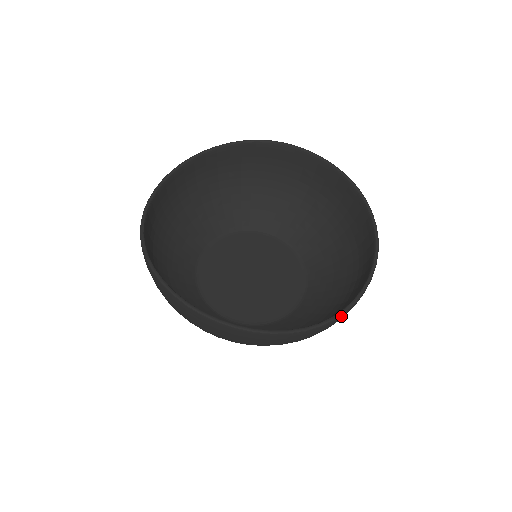
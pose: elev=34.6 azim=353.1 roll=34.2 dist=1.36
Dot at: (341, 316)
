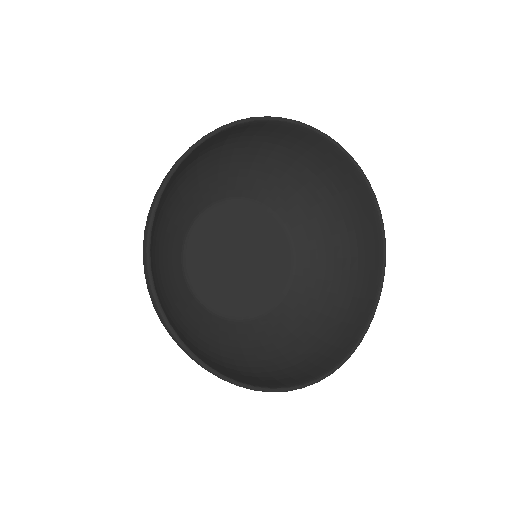
Dot at: (375, 307)
